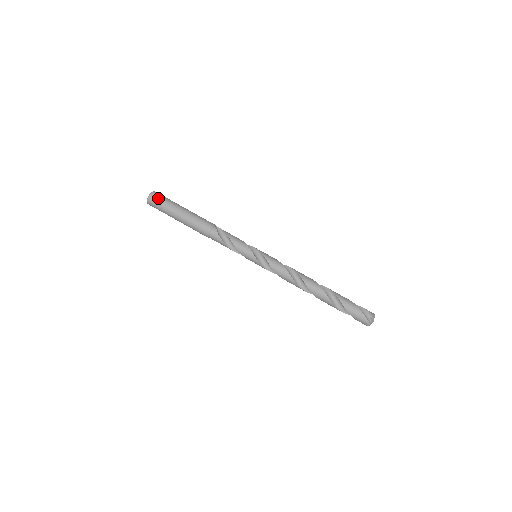
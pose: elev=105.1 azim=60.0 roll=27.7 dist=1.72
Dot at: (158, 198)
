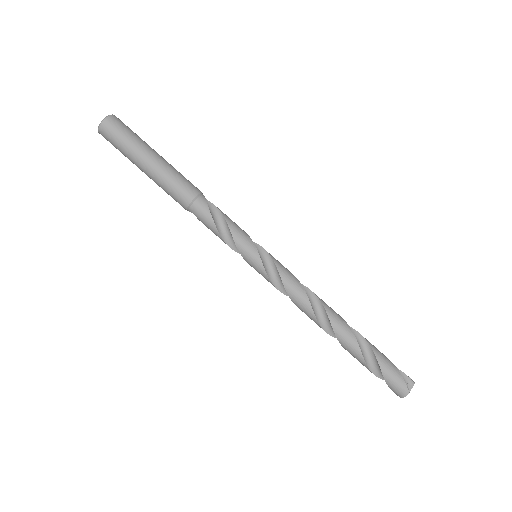
Dot at: (122, 125)
